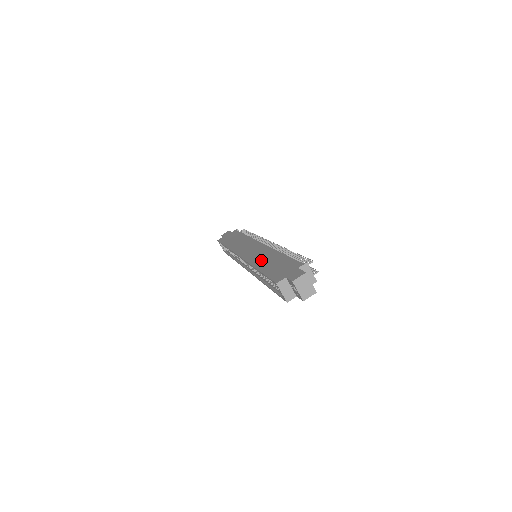
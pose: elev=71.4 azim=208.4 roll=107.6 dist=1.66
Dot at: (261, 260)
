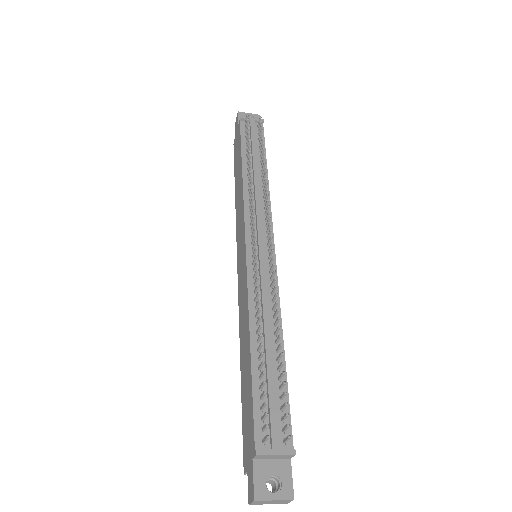
Dot at: (242, 335)
